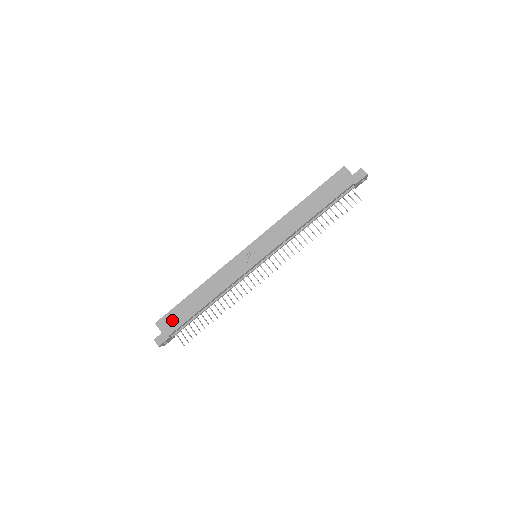
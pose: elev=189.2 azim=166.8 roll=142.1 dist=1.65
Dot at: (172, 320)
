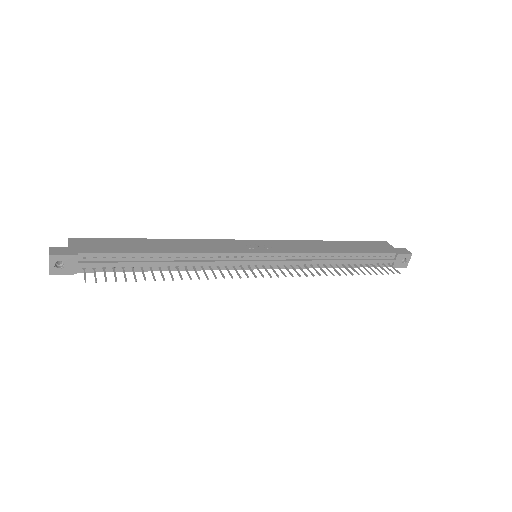
Dot at: (98, 244)
